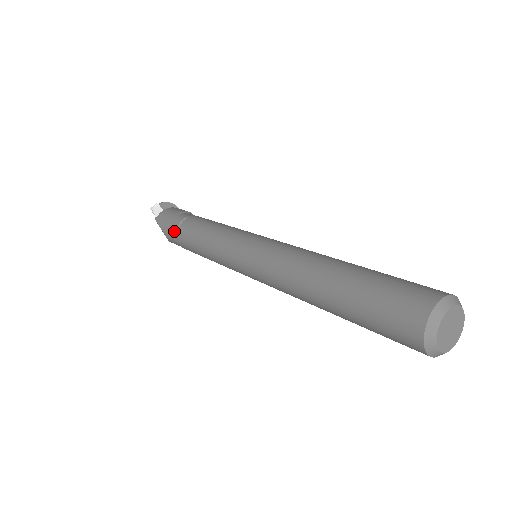
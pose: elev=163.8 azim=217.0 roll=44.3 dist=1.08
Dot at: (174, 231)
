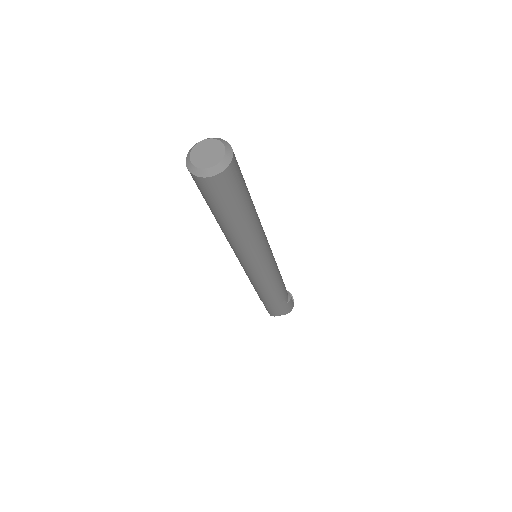
Dot at: occluded
